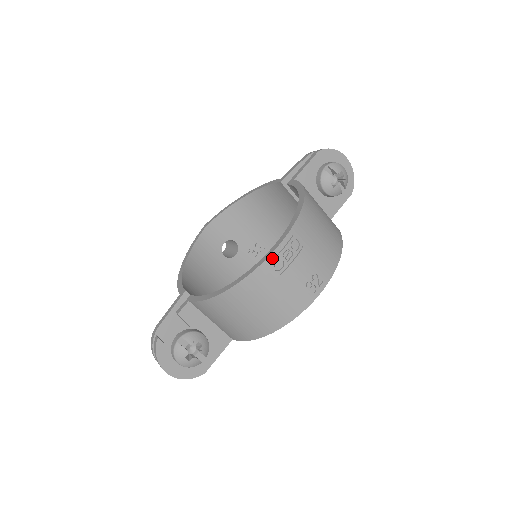
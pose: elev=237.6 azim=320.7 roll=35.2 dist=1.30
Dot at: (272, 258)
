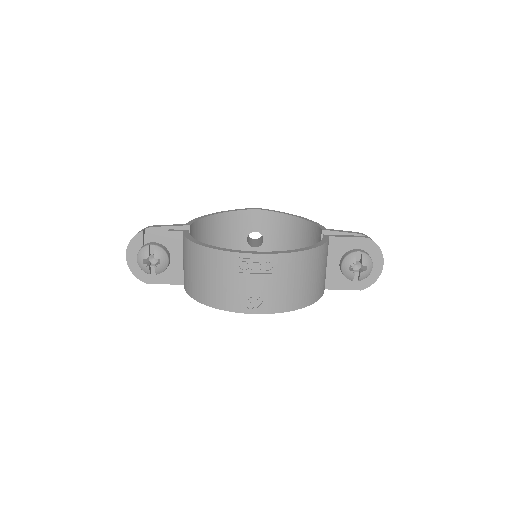
Dot at: (245, 256)
